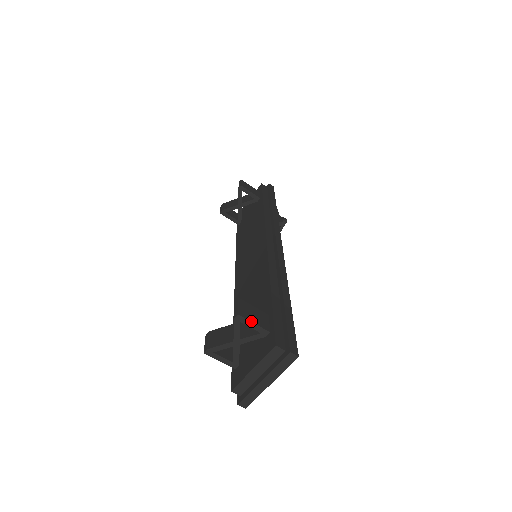
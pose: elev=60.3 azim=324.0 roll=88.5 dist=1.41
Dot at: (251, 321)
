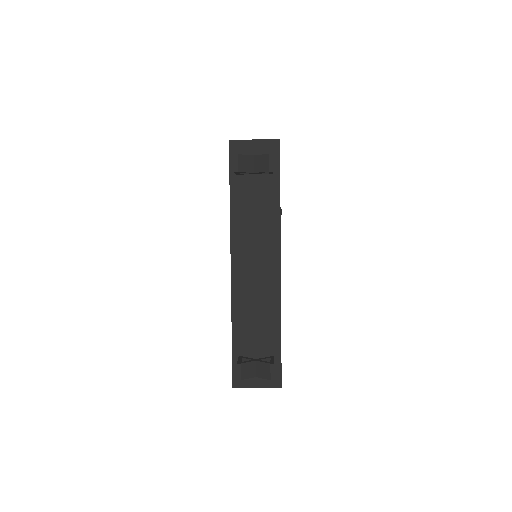
Dot at: occluded
